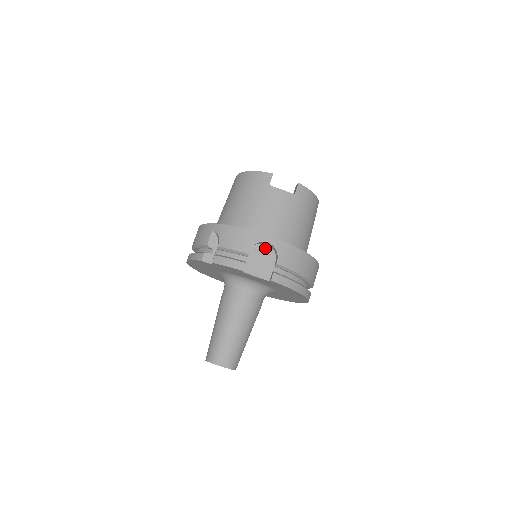
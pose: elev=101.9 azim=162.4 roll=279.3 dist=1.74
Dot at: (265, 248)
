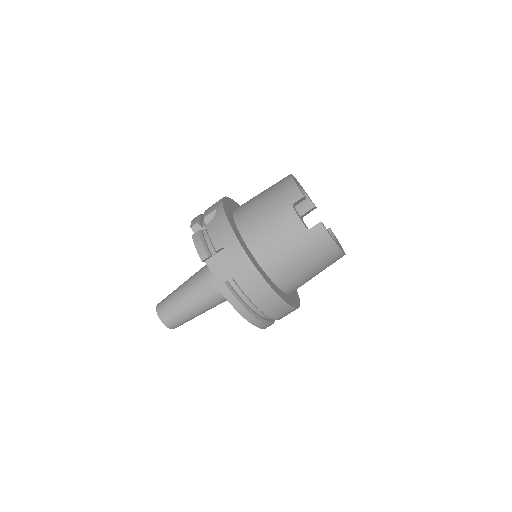
Dot at: (237, 257)
